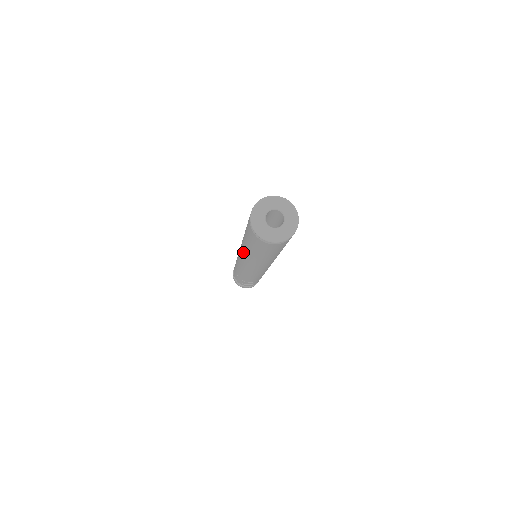
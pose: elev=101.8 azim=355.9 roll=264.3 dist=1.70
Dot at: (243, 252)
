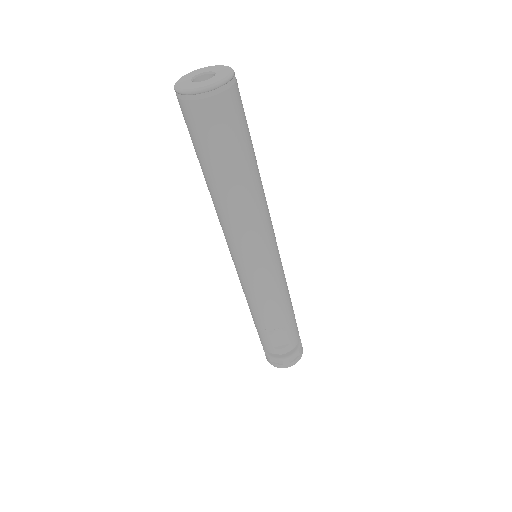
Dot at: (218, 215)
